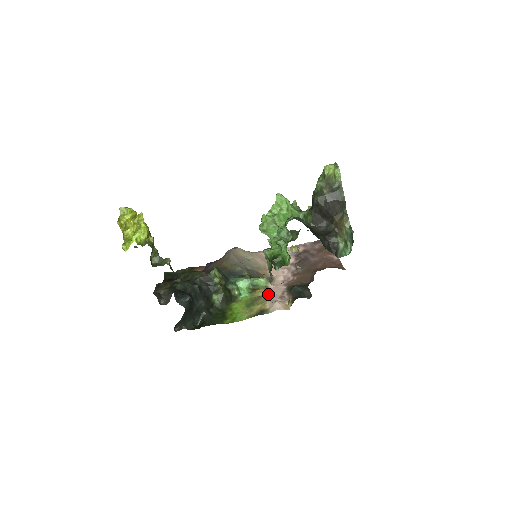
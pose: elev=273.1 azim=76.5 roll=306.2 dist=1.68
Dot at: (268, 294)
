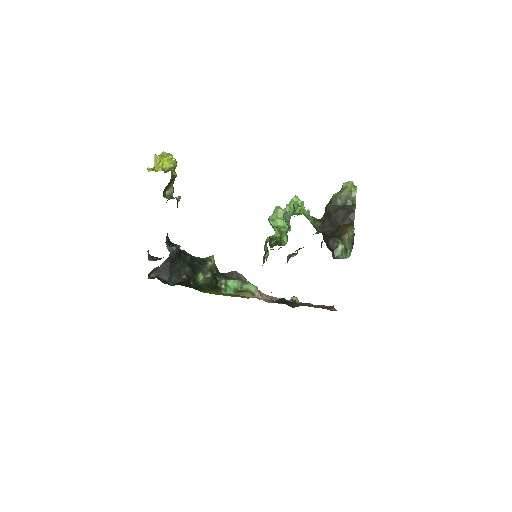
Dot at: occluded
